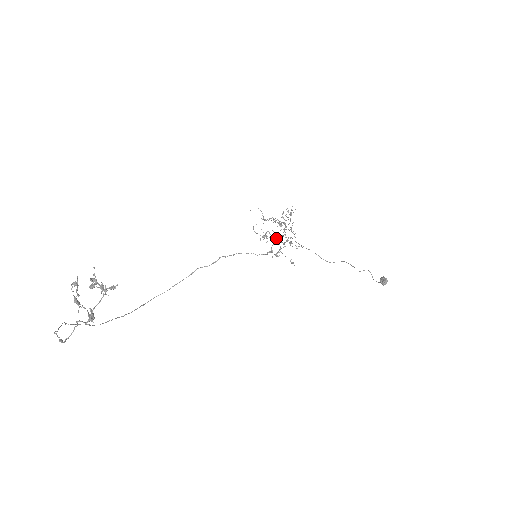
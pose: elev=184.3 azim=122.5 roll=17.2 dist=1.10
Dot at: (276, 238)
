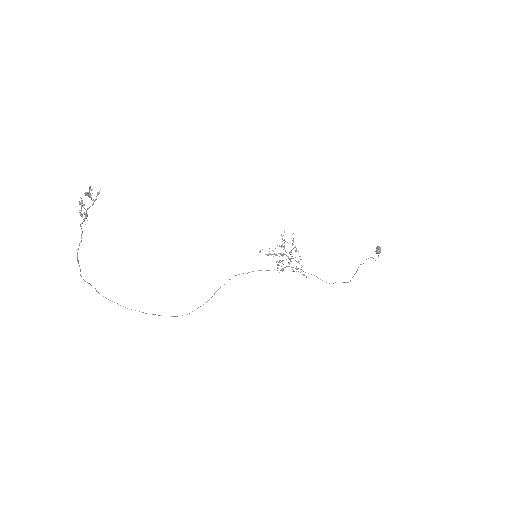
Dot at: occluded
